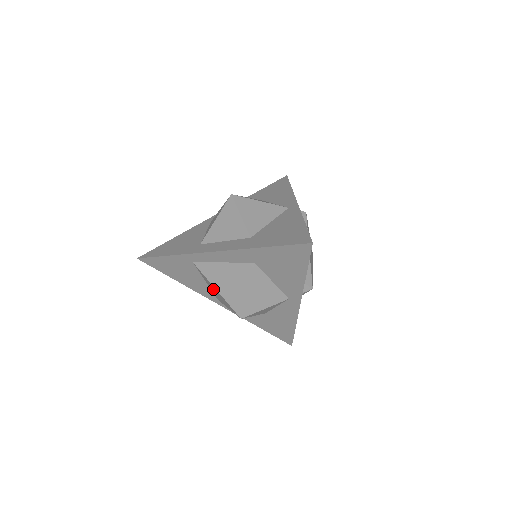
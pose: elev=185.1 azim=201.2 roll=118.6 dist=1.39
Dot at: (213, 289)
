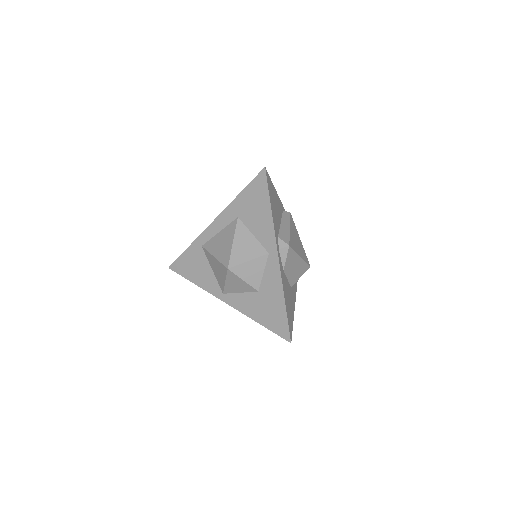
Dot at: (215, 268)
